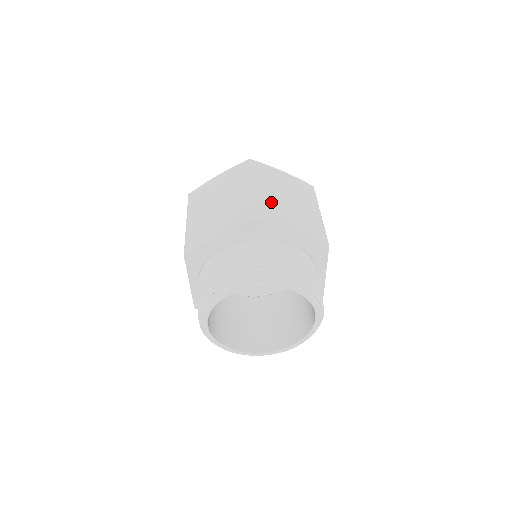
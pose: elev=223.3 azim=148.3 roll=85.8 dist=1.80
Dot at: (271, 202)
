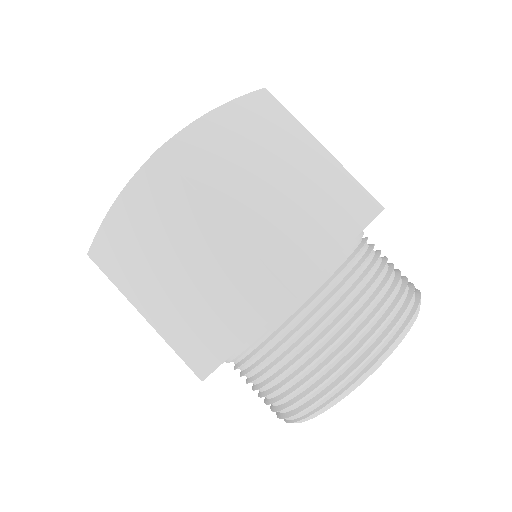
Dot at: occluded
